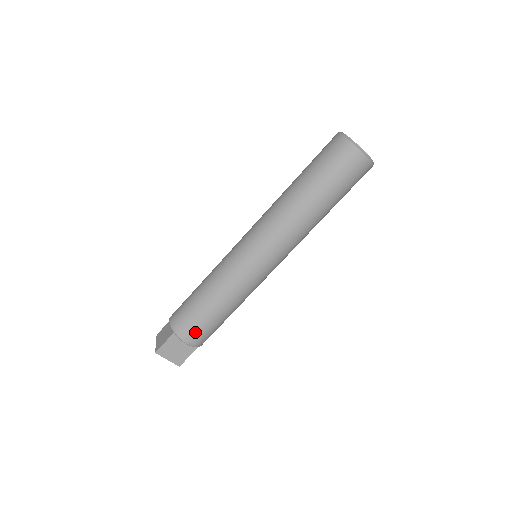
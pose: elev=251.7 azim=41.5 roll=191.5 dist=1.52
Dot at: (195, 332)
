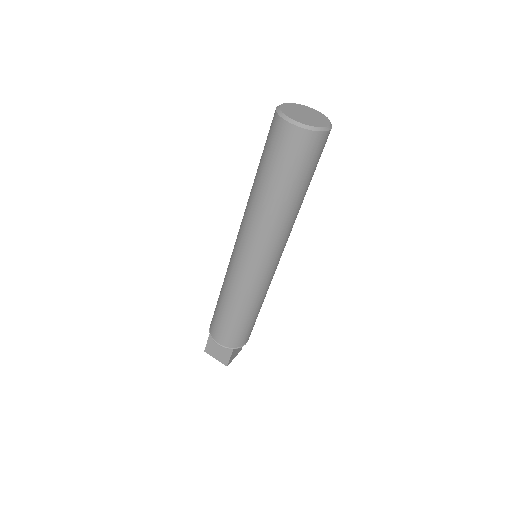
Dot at: (220, 334)
